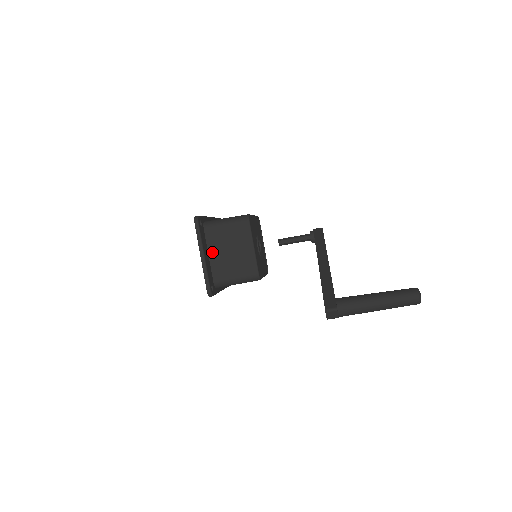
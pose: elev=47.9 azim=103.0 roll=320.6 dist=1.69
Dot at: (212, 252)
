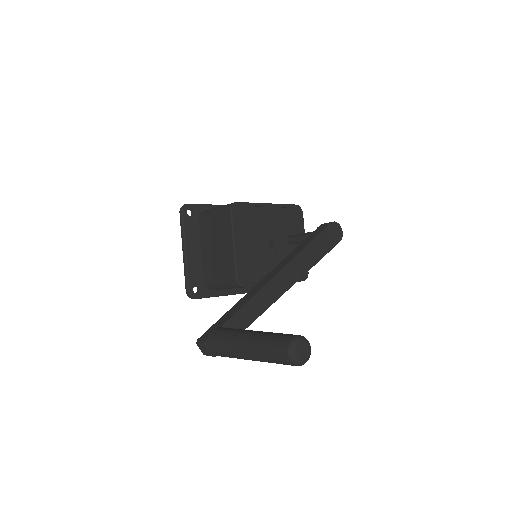
Dot at: (204, 247)
